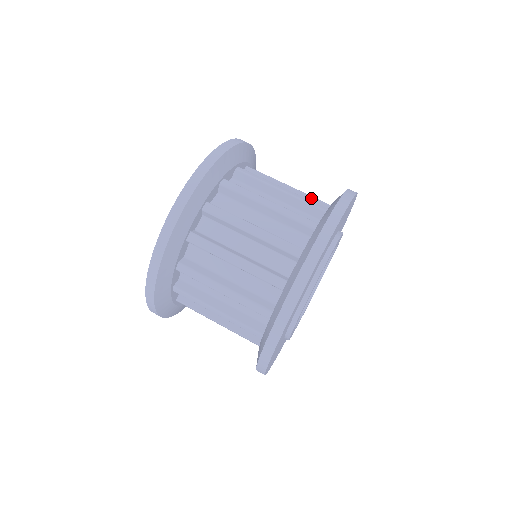
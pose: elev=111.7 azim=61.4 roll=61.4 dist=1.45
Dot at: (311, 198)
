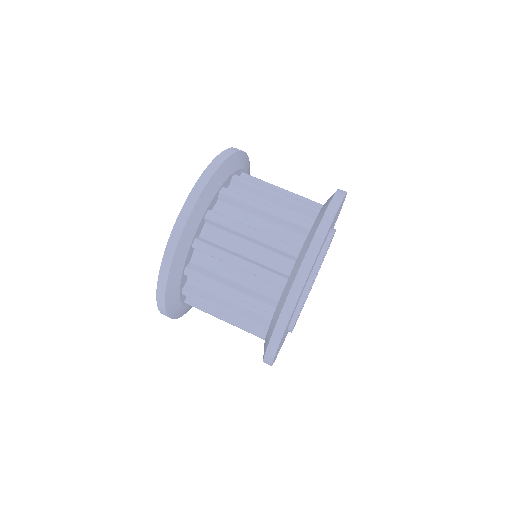
Dot at: occluded
